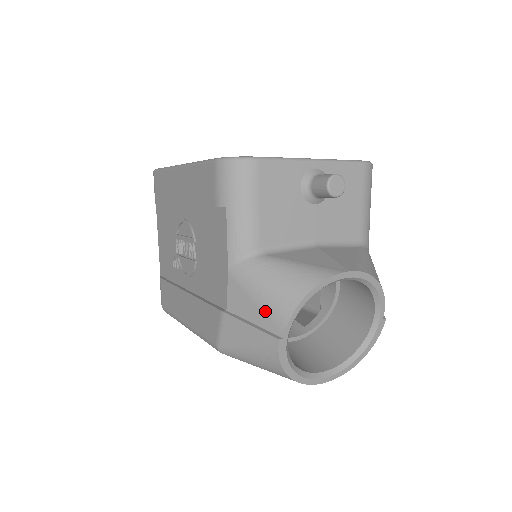
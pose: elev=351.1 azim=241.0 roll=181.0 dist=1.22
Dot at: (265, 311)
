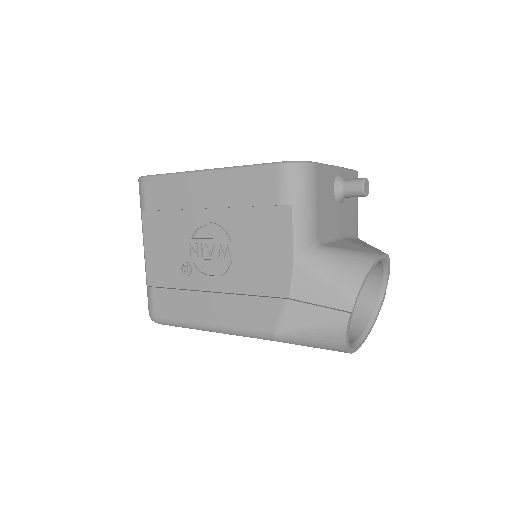
Dot at: (333, 292)
